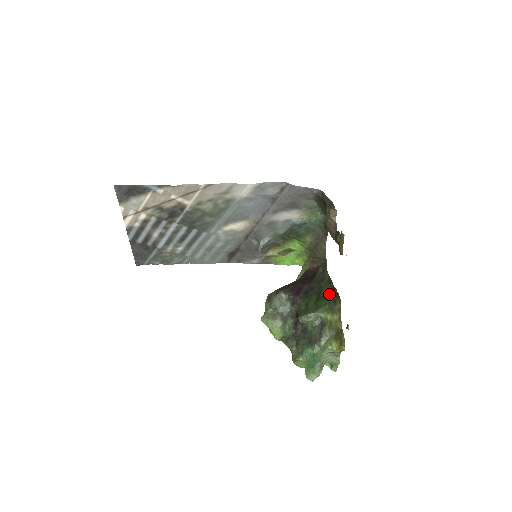
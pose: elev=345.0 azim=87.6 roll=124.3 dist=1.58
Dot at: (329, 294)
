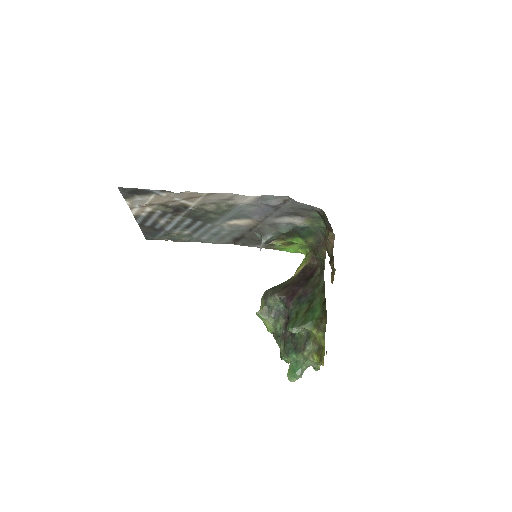
Dot at: (319, 307)
